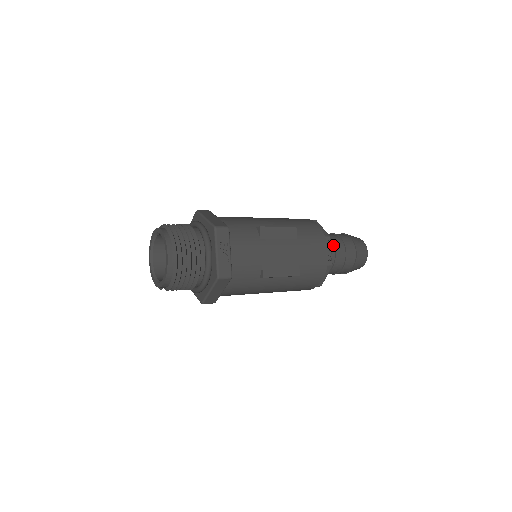
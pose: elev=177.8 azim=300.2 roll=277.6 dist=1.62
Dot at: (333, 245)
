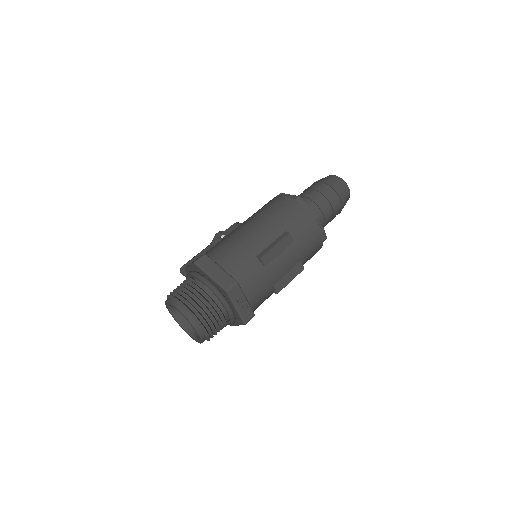
Dot at: (320, 211)
